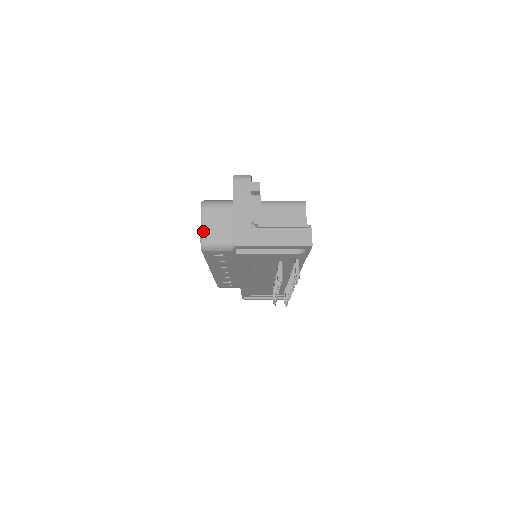
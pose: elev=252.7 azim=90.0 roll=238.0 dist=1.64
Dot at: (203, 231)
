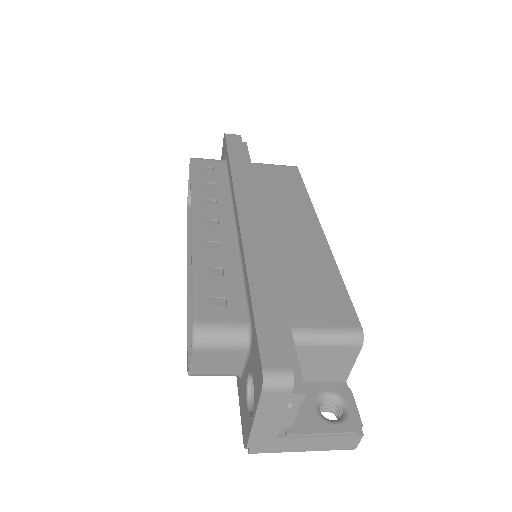
Dot at: (193, 368)
